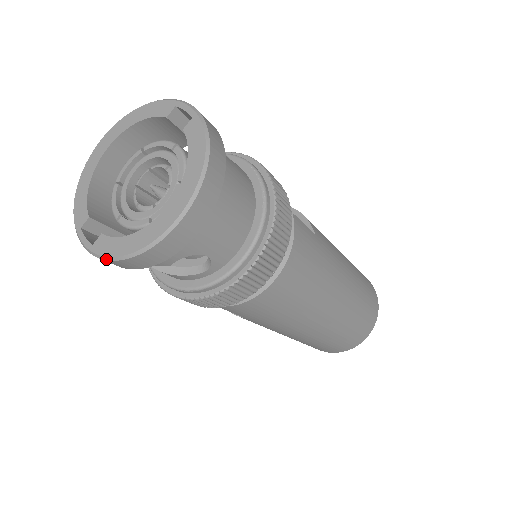
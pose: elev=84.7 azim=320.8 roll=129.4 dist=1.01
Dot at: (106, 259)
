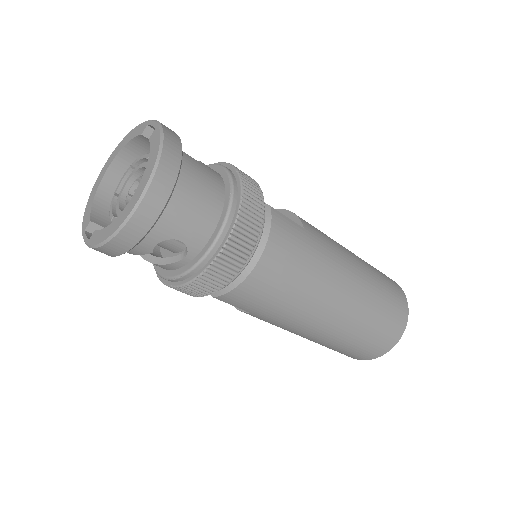
Dot at: (96, 247)
